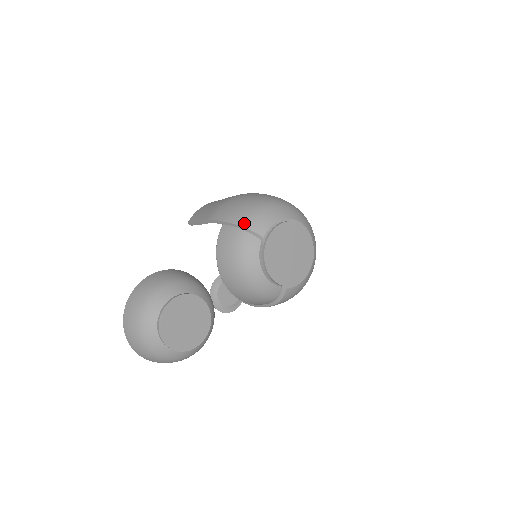
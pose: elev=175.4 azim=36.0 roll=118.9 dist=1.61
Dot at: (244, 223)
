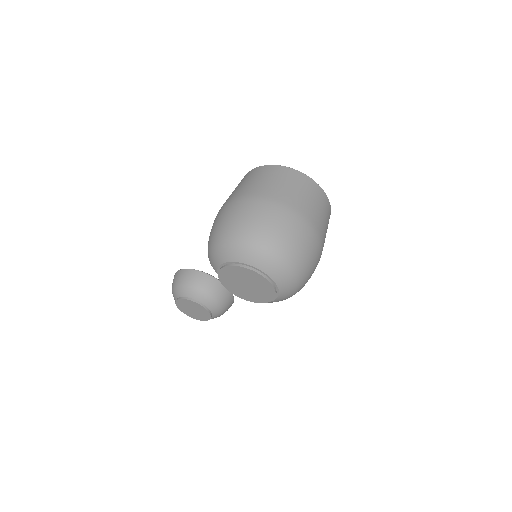
Dot at: (208, 254)
